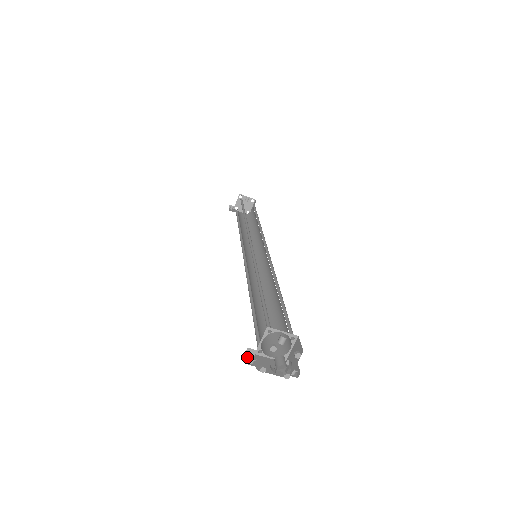
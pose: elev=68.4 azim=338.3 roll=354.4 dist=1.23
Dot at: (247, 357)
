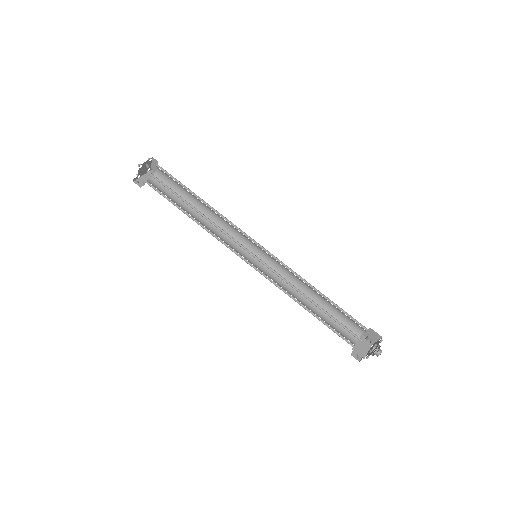
Dot at: (354, 357)
